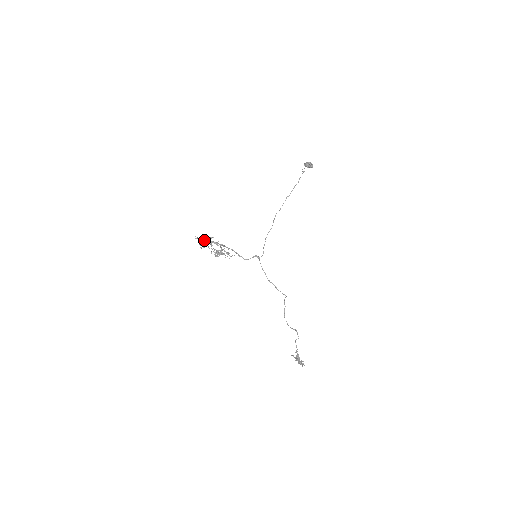
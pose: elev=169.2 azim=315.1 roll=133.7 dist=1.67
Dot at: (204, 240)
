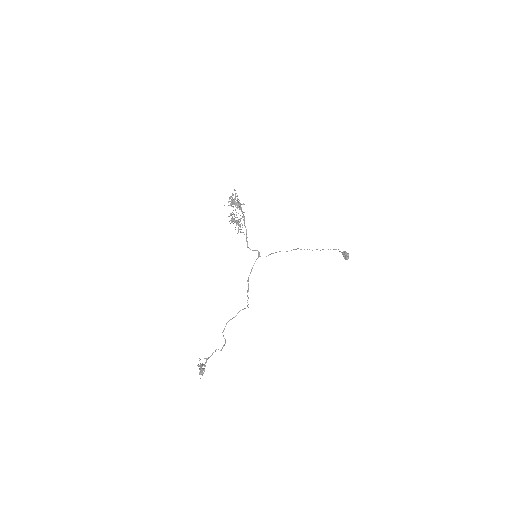
Dot at: occluded
